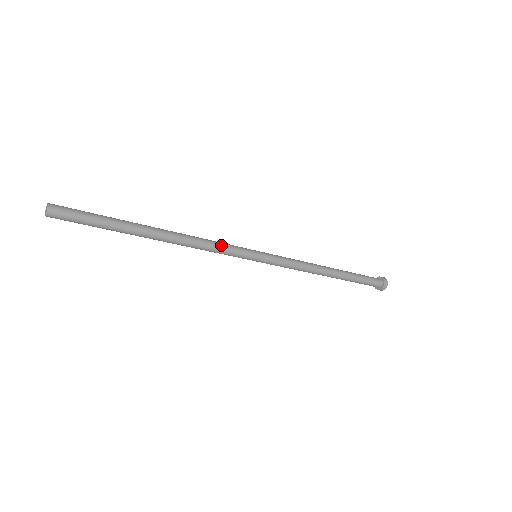
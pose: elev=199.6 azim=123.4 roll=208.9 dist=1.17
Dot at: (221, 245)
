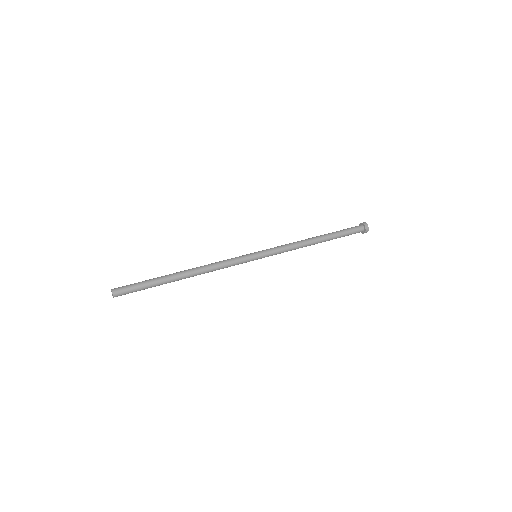
Dot at: (229, 266)
